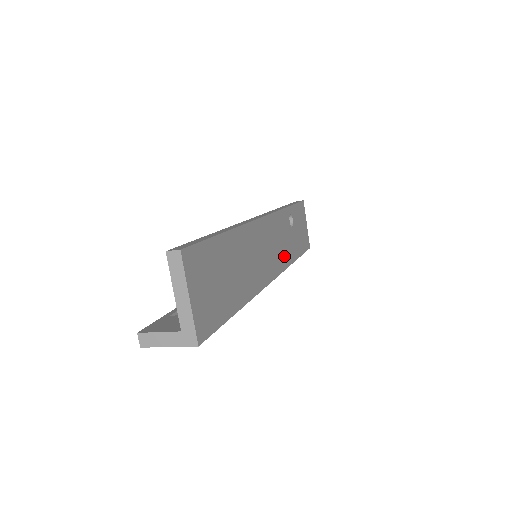
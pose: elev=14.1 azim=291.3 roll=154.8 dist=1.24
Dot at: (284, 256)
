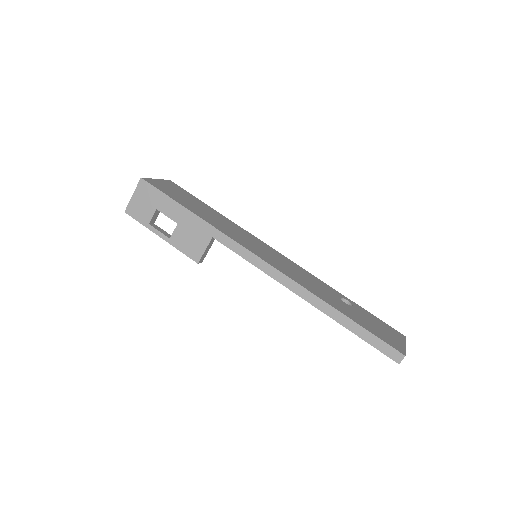
Dot at: (304, 283)
